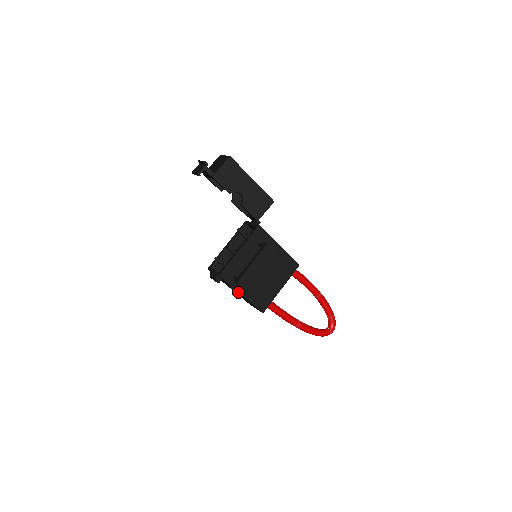
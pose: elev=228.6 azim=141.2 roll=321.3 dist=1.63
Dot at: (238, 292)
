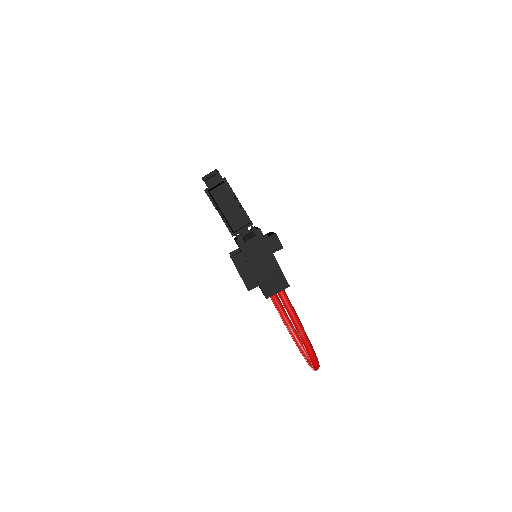
Dot at: (272, 252)
